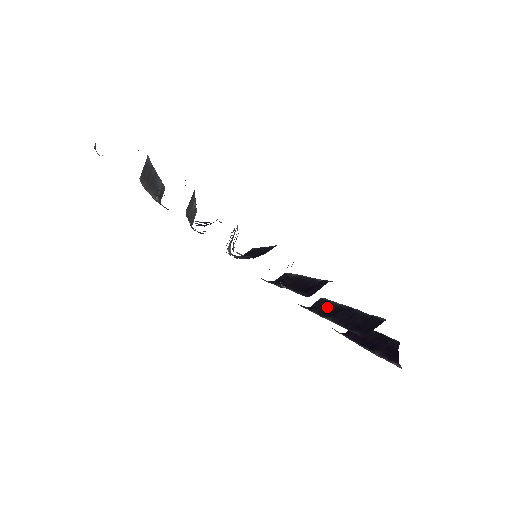
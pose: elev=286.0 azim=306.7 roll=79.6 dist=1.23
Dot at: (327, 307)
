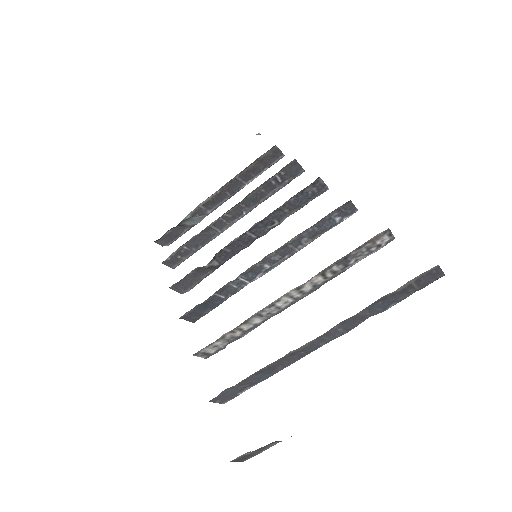
Dot at: occluded
